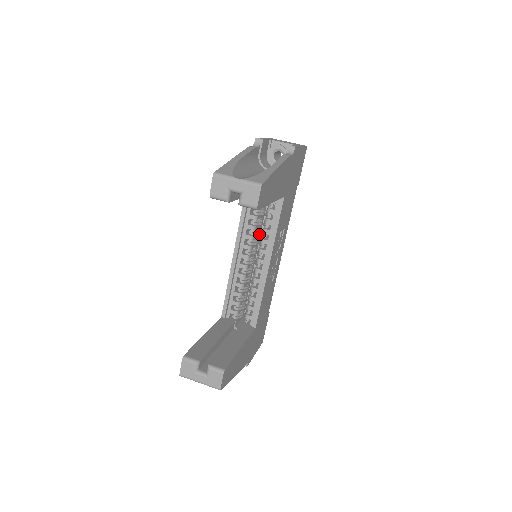
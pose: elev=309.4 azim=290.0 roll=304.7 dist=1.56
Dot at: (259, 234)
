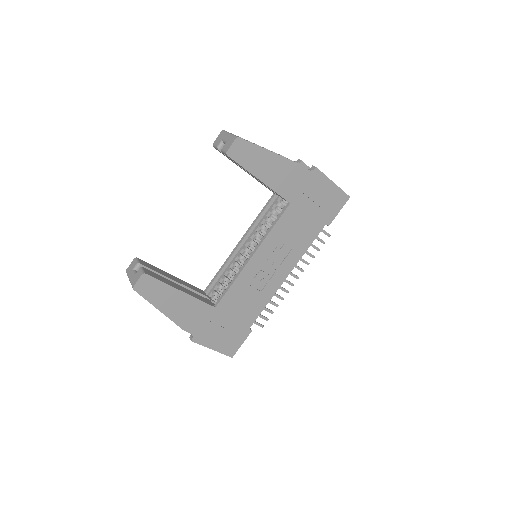
Dot at: occluded
